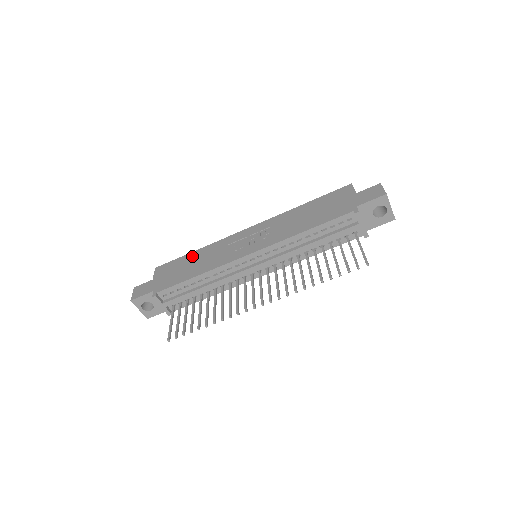
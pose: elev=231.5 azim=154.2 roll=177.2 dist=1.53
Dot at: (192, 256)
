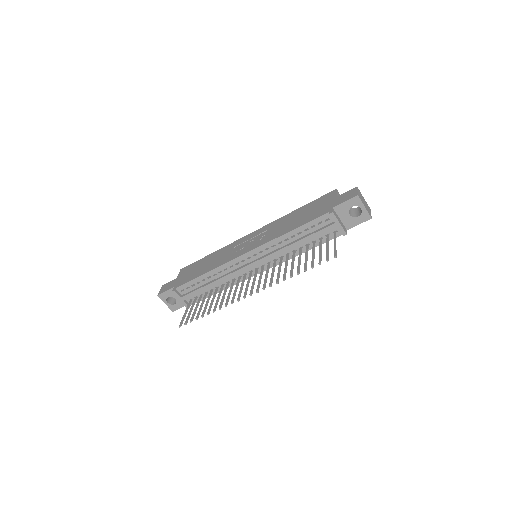
Dot at: (207, 258)
